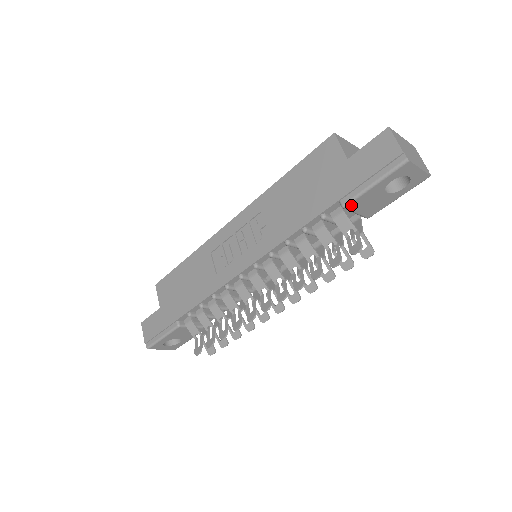
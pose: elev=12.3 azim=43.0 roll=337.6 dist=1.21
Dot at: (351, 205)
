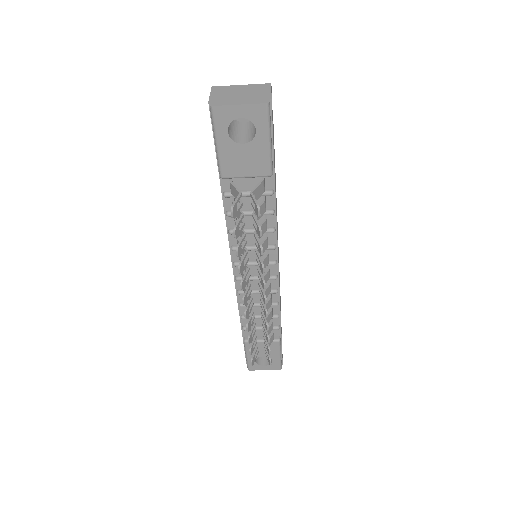
Dot at: (225, 172)
